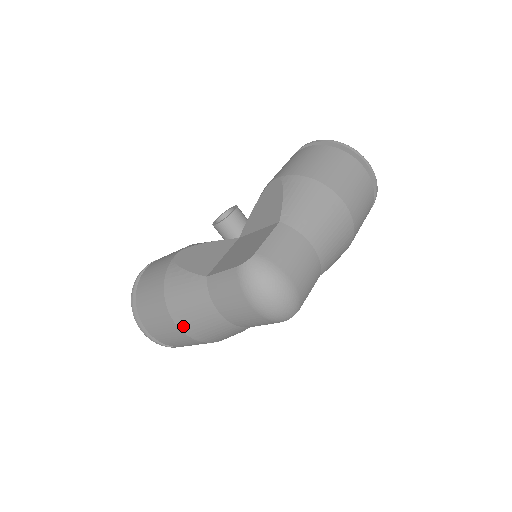
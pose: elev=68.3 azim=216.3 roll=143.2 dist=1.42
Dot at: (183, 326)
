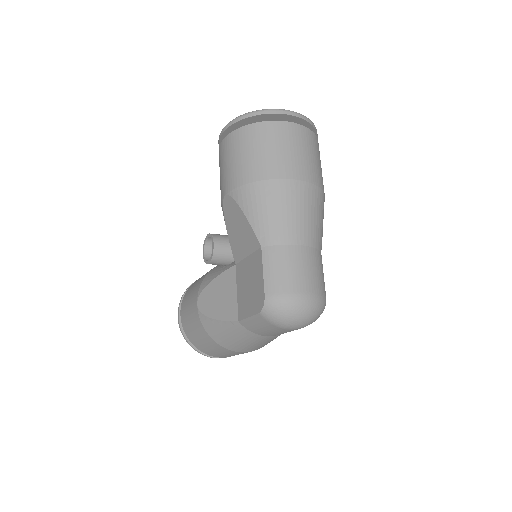
Dot at: (246, 351)
